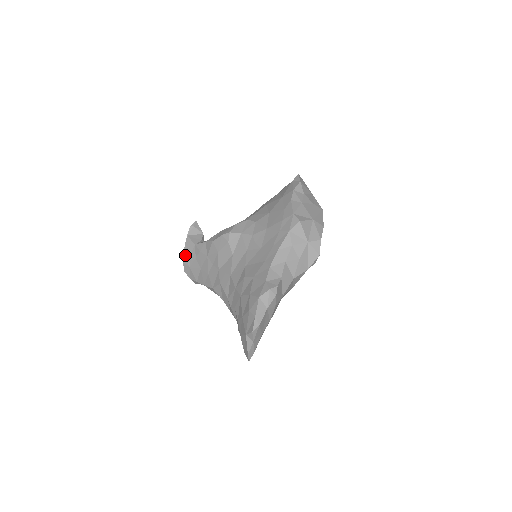
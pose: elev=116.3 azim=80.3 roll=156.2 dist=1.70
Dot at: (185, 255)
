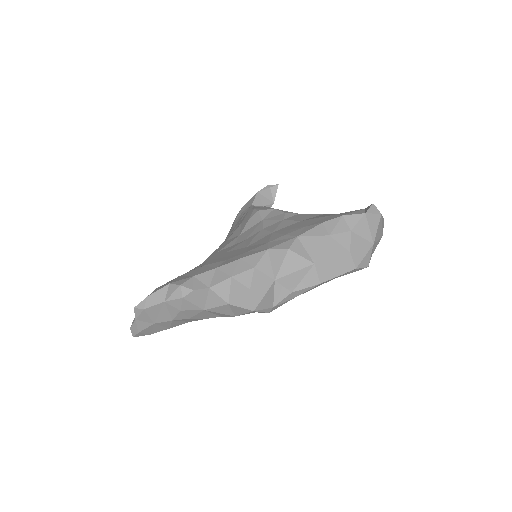
Dot at: (242, 209)
